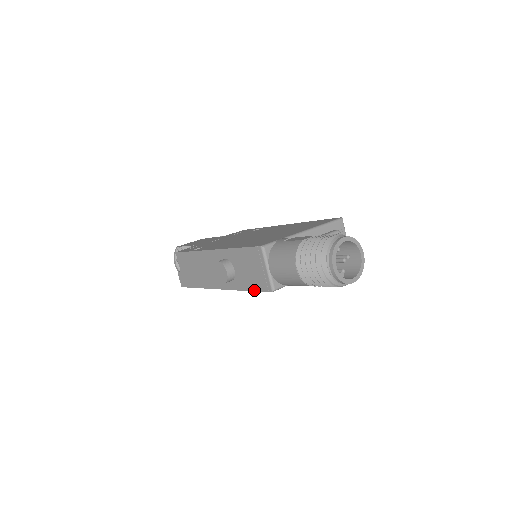
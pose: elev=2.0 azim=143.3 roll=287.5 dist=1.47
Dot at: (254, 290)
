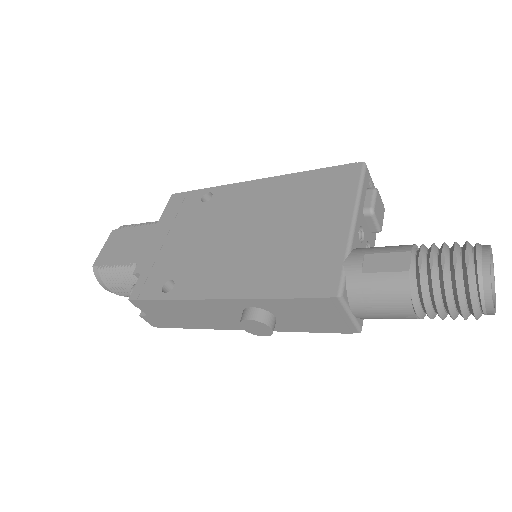
Dot at: (320, 332)
